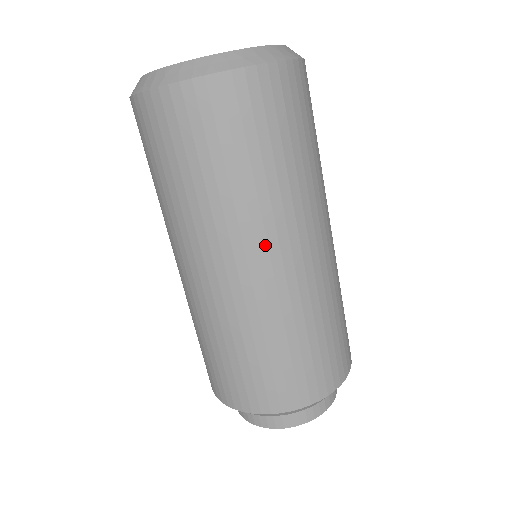
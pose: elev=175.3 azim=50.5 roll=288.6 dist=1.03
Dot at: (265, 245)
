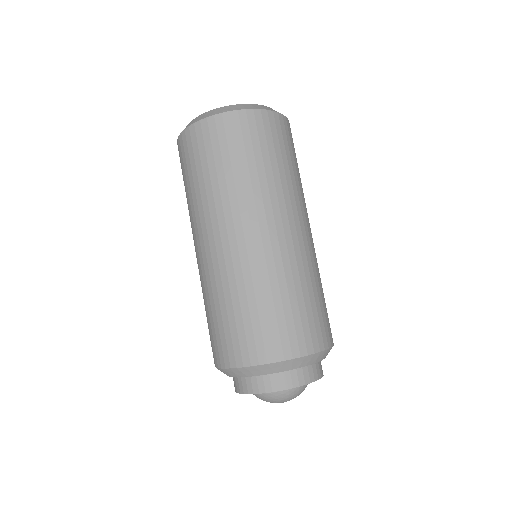
Dot at: (305, 217)
